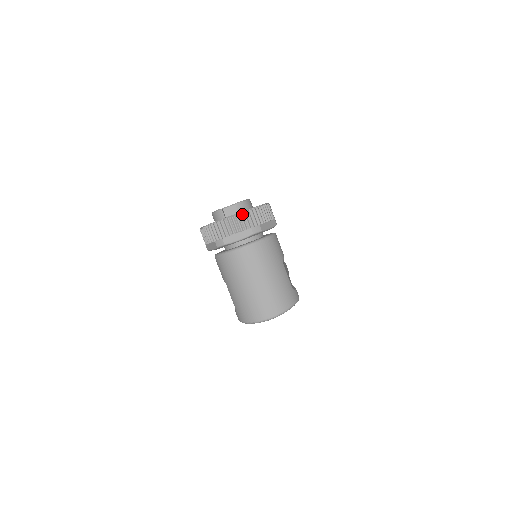
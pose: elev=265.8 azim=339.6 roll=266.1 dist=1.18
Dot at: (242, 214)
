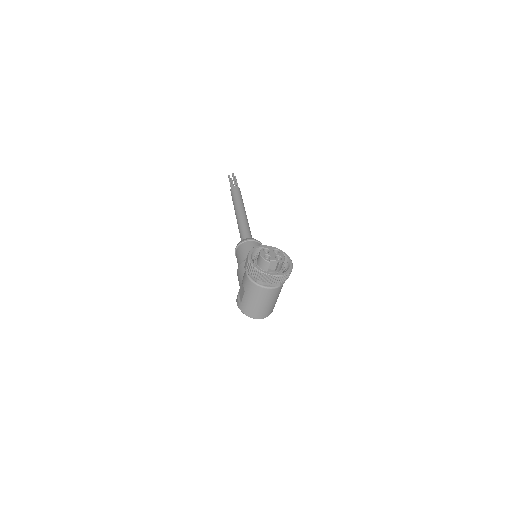
Dot at: (281, 276)
